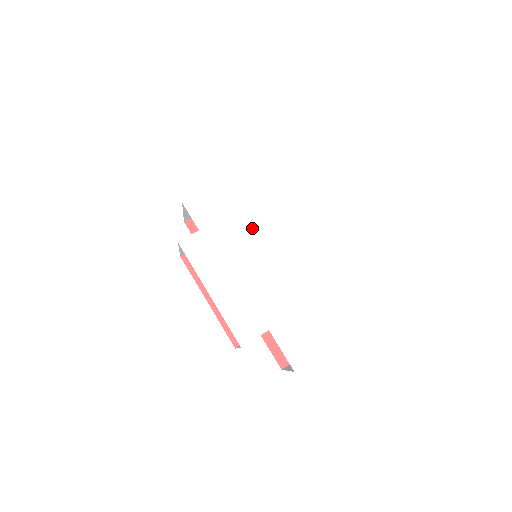
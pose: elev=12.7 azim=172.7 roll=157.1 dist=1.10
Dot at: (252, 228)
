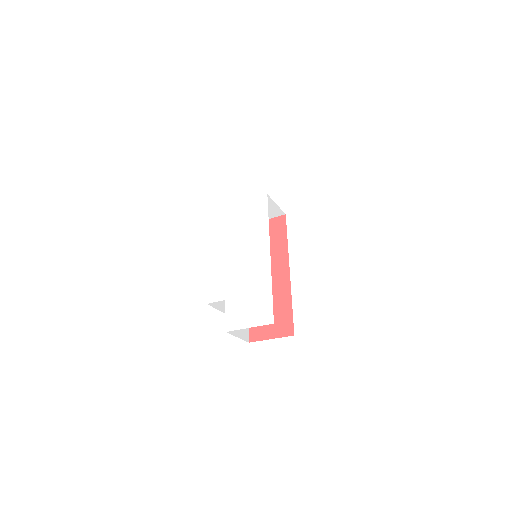
Dot at: (249, 233)
